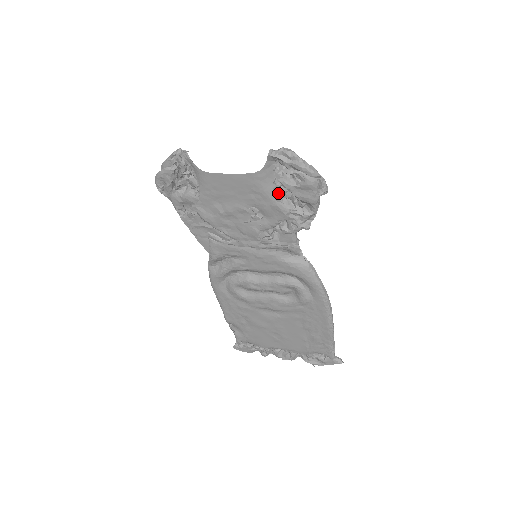
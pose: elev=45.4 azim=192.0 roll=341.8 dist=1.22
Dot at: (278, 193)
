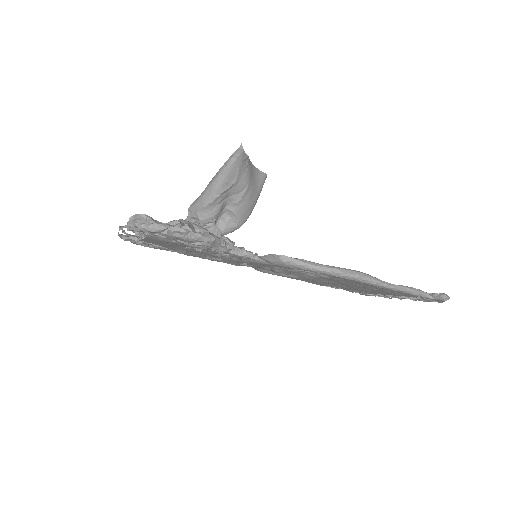
Dot at: occluded
